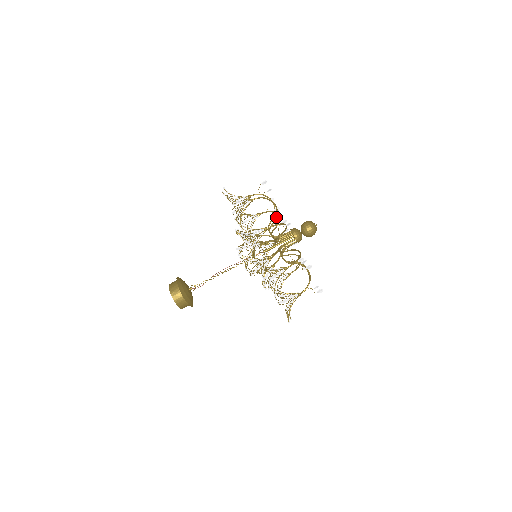
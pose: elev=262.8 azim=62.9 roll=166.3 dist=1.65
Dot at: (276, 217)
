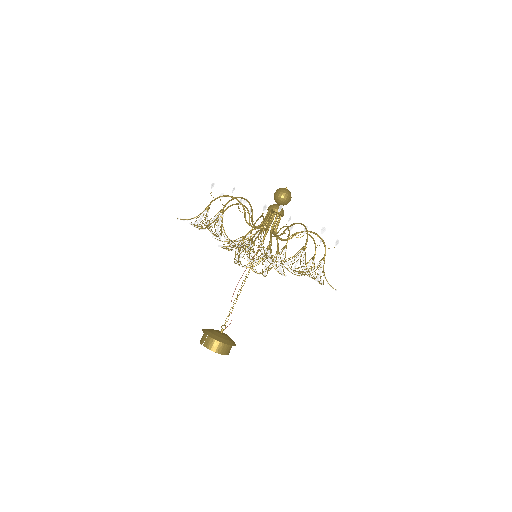
Dot at: occluded
